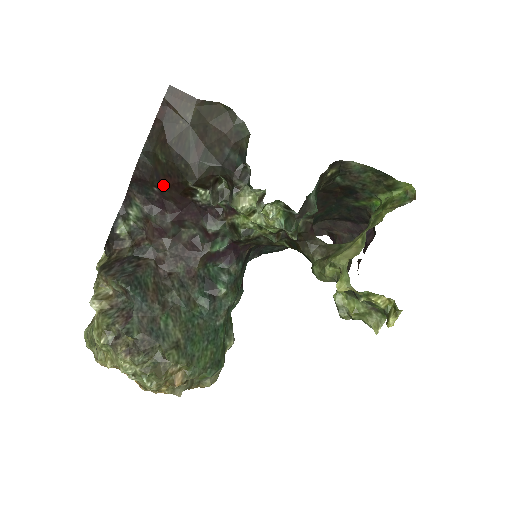
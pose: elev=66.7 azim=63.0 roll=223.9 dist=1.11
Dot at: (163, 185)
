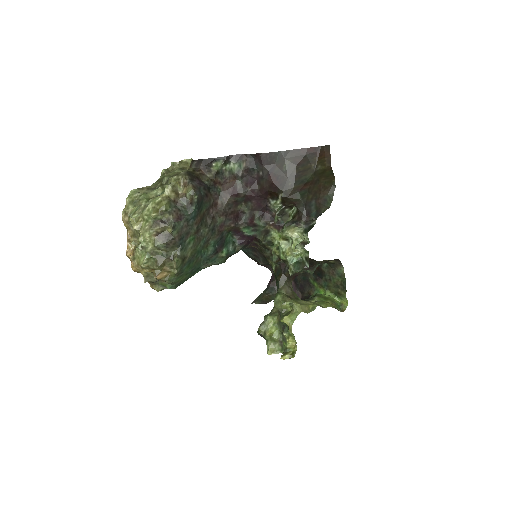
Dot at: (268, 177)
